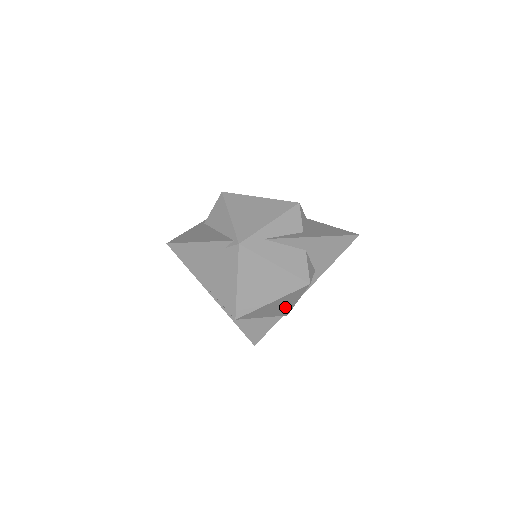
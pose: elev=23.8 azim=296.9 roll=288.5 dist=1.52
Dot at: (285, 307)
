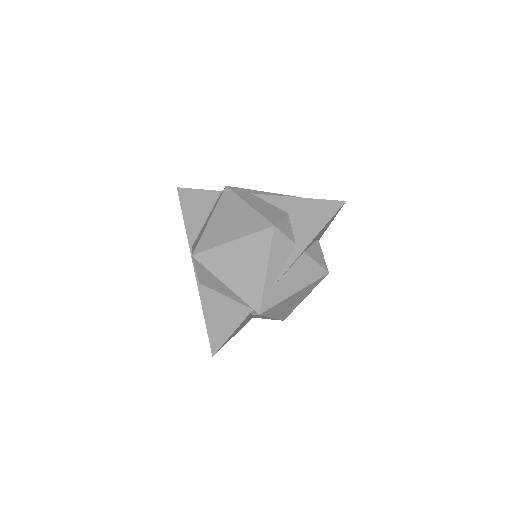
Dot at: (252, 278)
